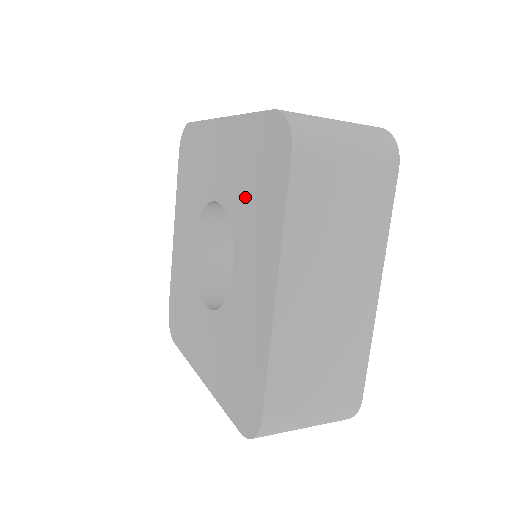
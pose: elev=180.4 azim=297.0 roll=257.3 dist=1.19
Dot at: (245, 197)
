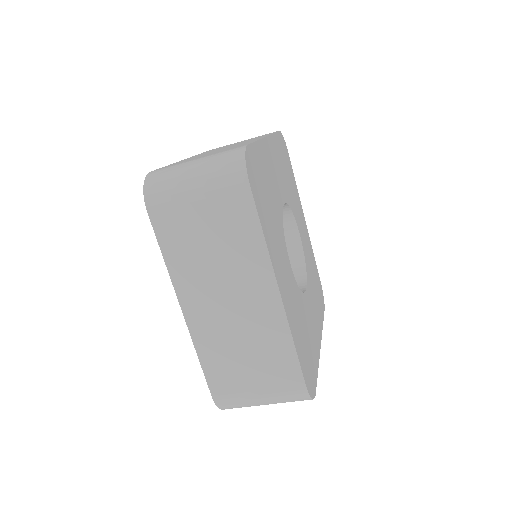
Dot at: occluded
